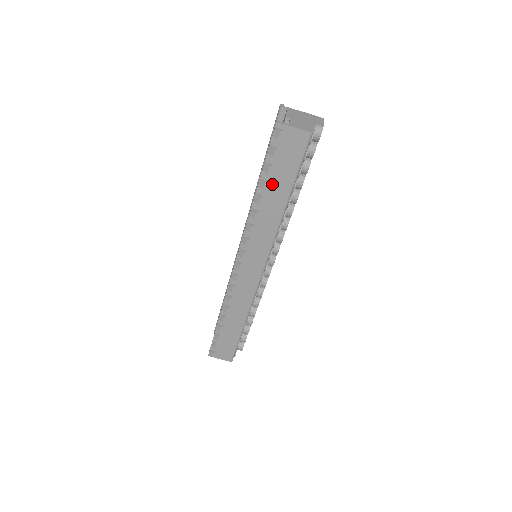
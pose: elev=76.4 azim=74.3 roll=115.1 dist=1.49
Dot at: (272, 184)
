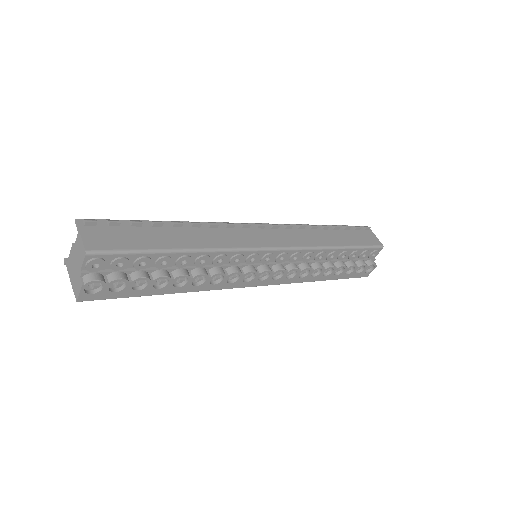
Dot at: (340, 233)
